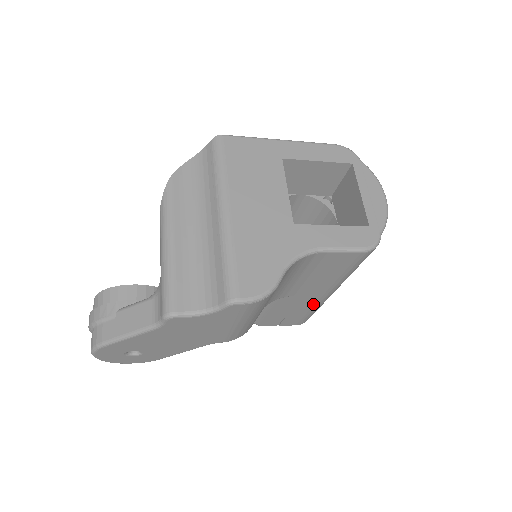
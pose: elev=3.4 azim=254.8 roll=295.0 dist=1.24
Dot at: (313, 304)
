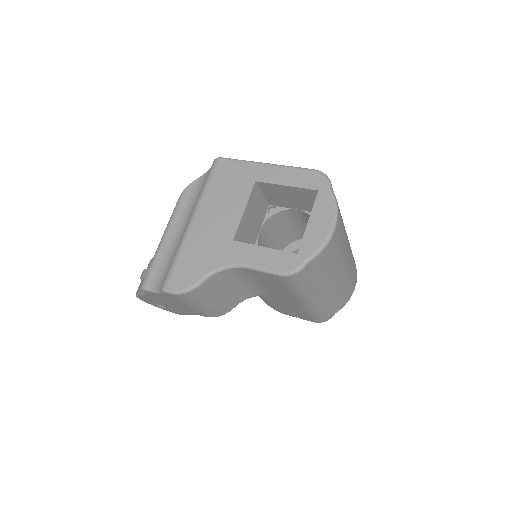
Dot at: (302, 308)
